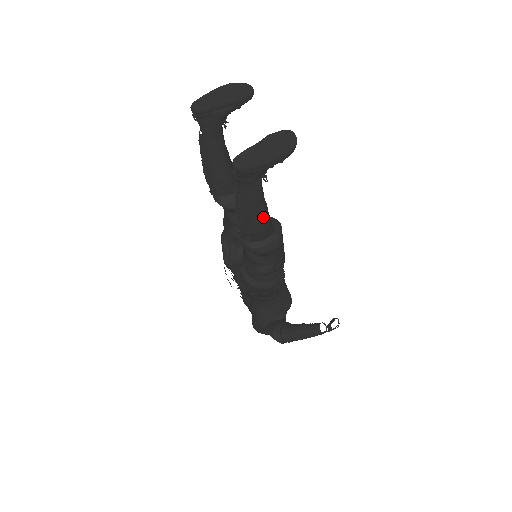
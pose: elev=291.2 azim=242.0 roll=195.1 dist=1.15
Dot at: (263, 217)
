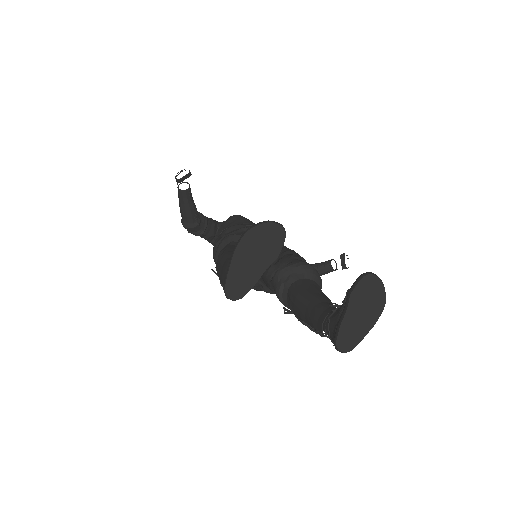
Dot at: occluded
